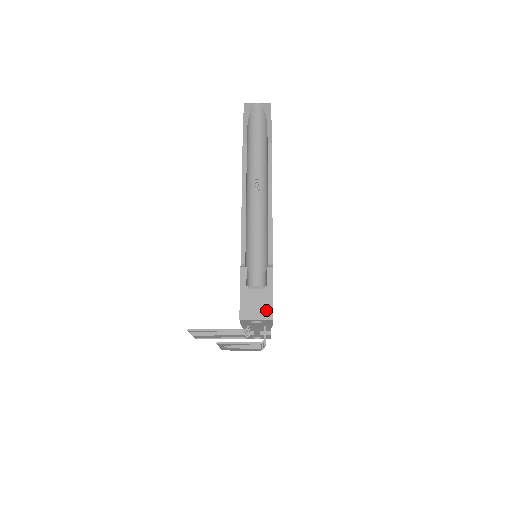
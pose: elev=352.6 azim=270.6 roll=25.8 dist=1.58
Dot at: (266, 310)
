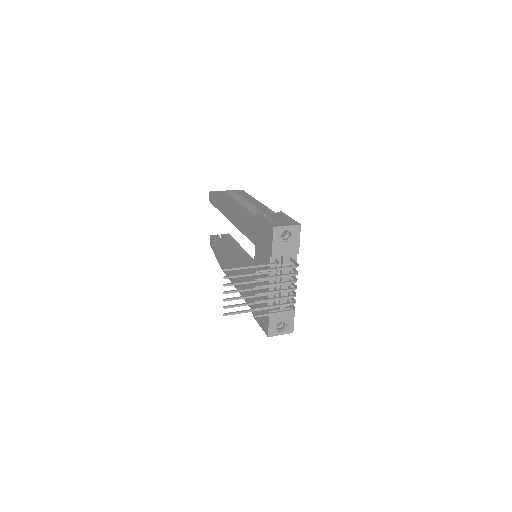
Dot at: (291, 222)
